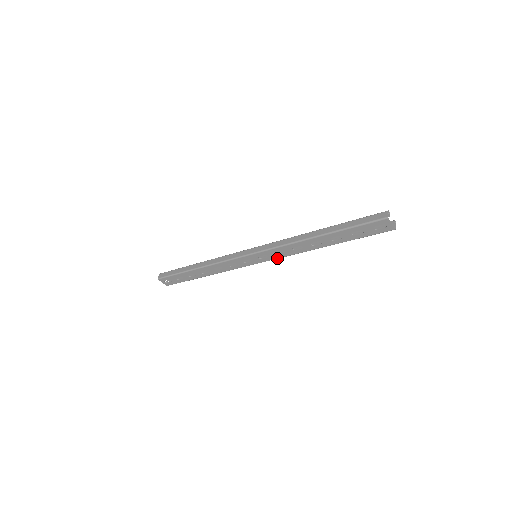
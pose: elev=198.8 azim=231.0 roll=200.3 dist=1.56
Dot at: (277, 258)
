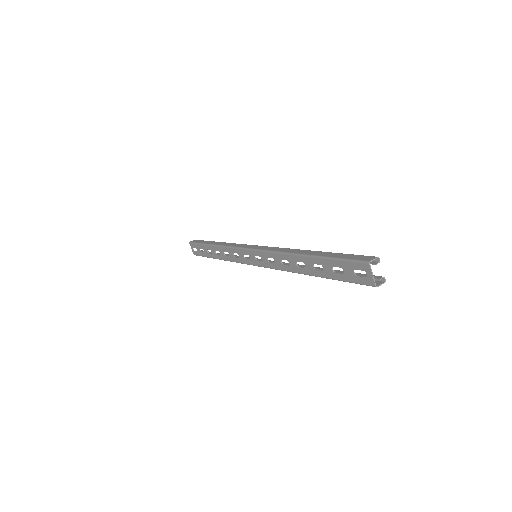
Dot at: (269, 267)
